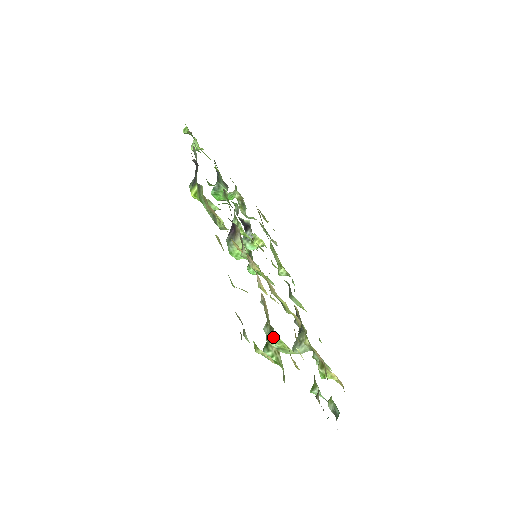
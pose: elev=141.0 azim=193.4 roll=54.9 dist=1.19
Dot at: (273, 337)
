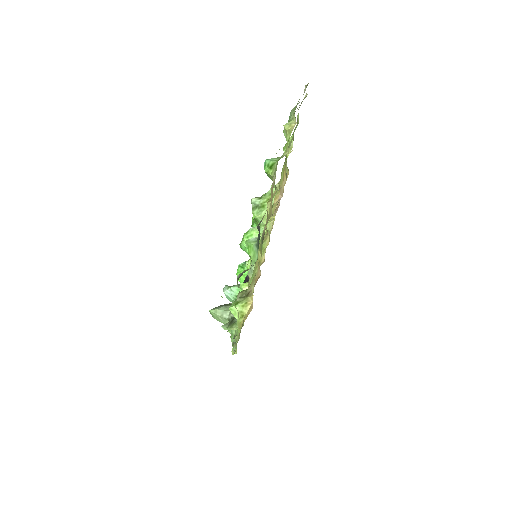
Dot at: occluded
